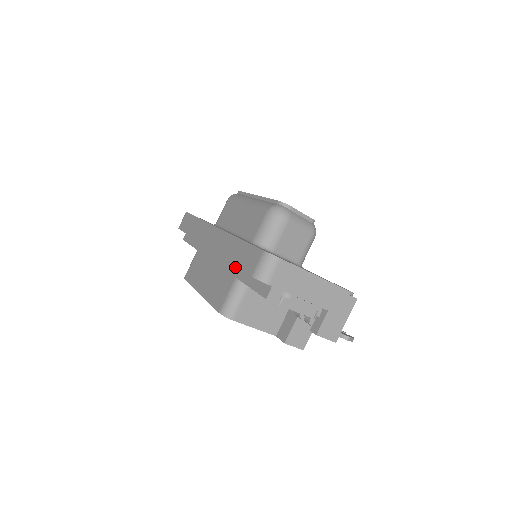
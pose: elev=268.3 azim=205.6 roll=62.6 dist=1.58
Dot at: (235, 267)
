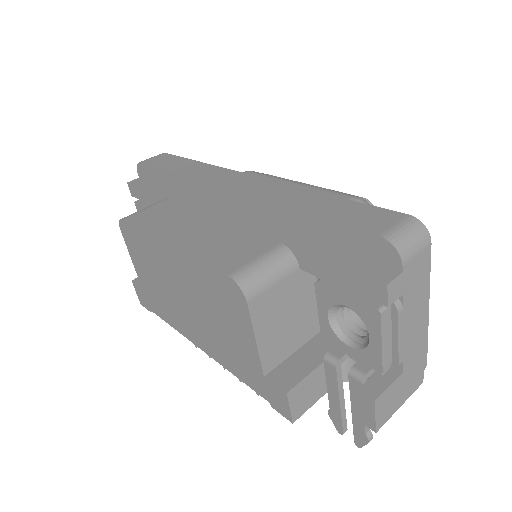
Dot at: (280, 232)
